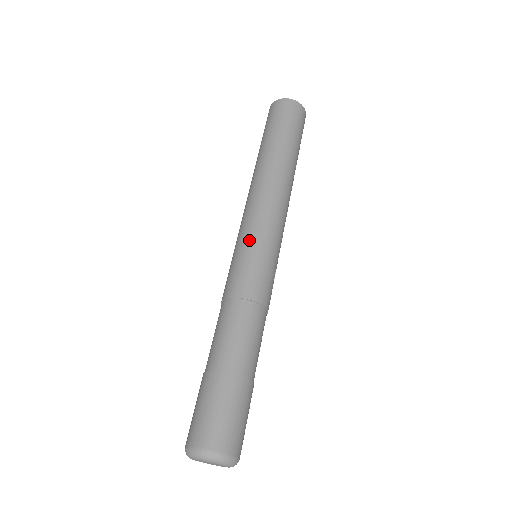
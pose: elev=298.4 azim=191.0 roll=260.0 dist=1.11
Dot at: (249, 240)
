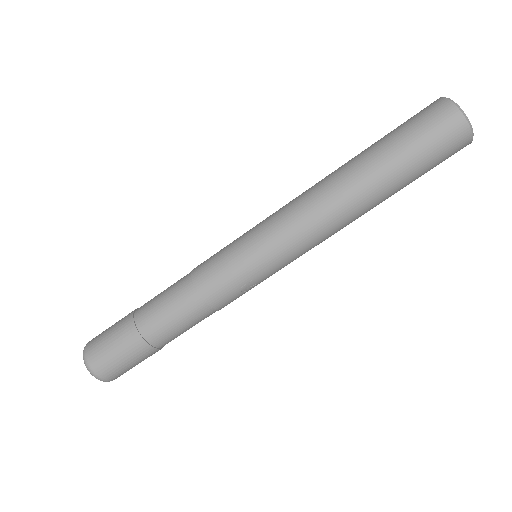
Dot at: (245, 235)
